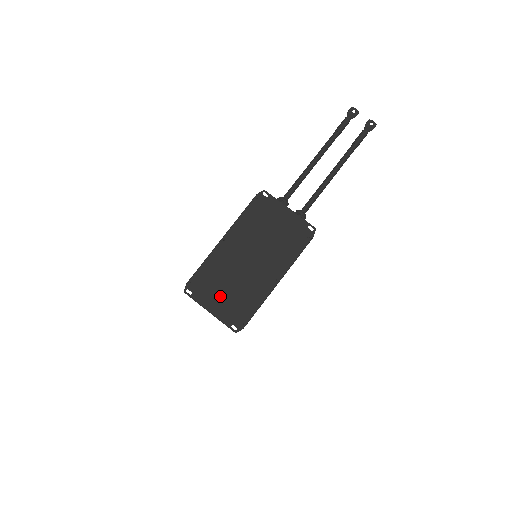
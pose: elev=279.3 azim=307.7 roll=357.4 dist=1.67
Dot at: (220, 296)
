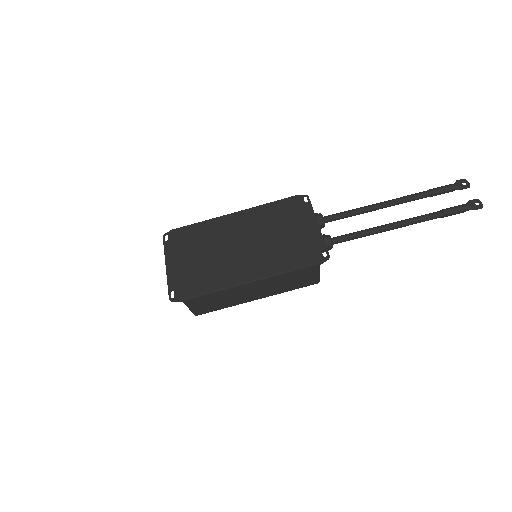
Dot at: (187, 258)
